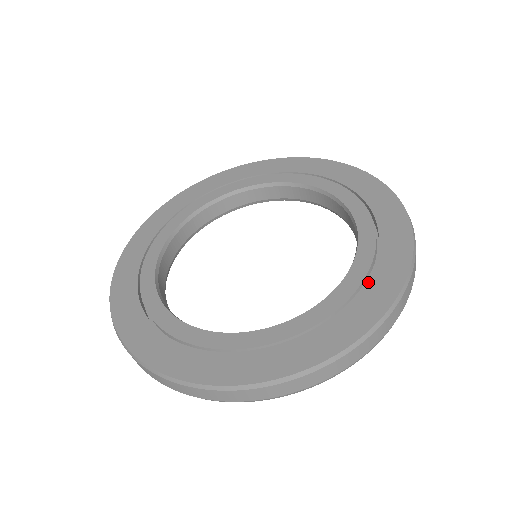
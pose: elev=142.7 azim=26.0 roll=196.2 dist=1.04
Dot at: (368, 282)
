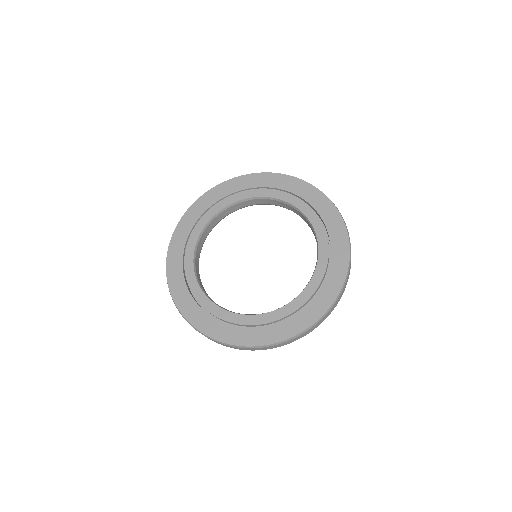
Dot at: (324, 220)
